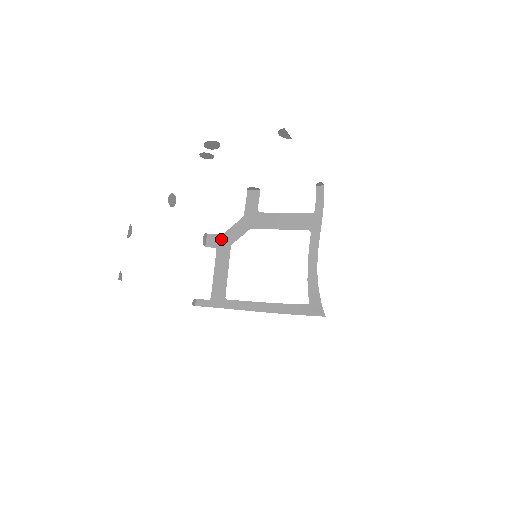
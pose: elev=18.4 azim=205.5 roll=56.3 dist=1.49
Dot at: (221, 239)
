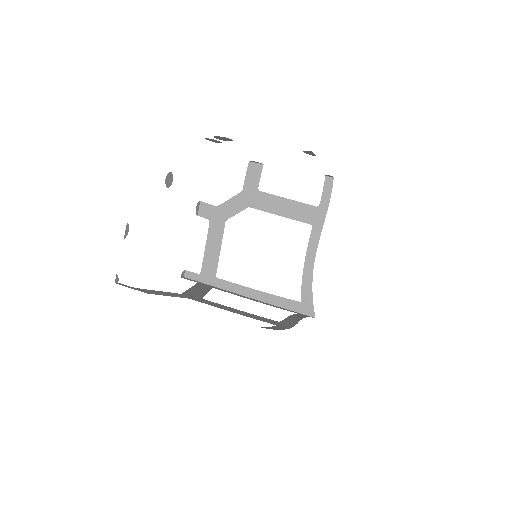
Dot at: (215, 211)
